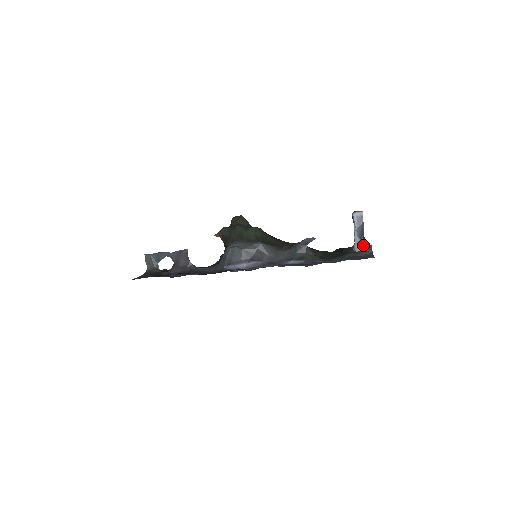
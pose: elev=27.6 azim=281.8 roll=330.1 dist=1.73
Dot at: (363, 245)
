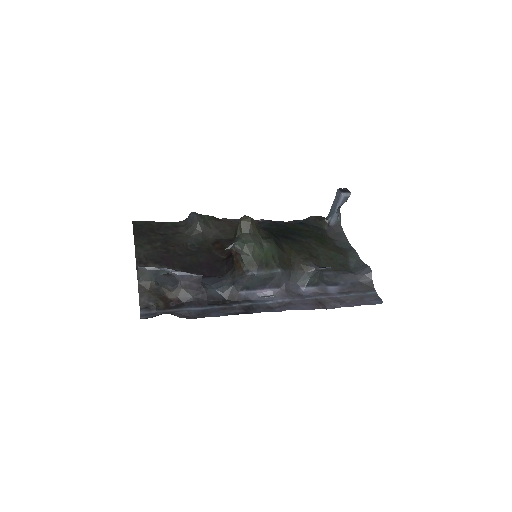
Dot at: (338, 221)
